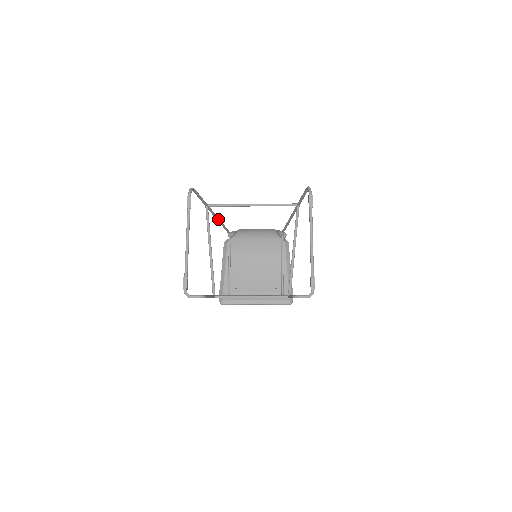
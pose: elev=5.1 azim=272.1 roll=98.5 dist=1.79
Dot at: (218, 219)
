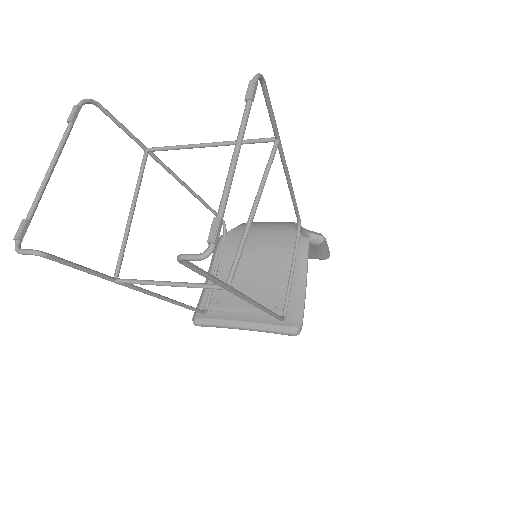
Dot at: (186, 186)
